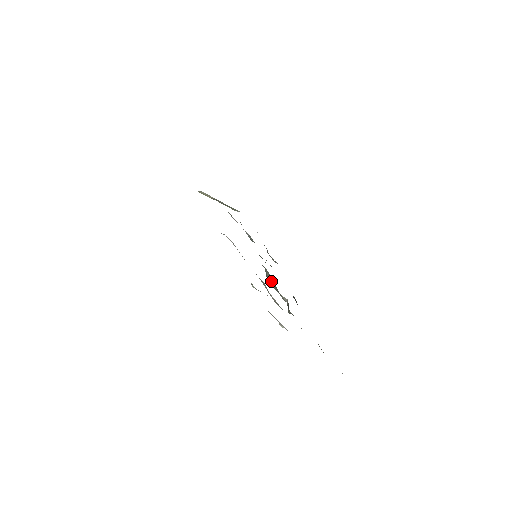
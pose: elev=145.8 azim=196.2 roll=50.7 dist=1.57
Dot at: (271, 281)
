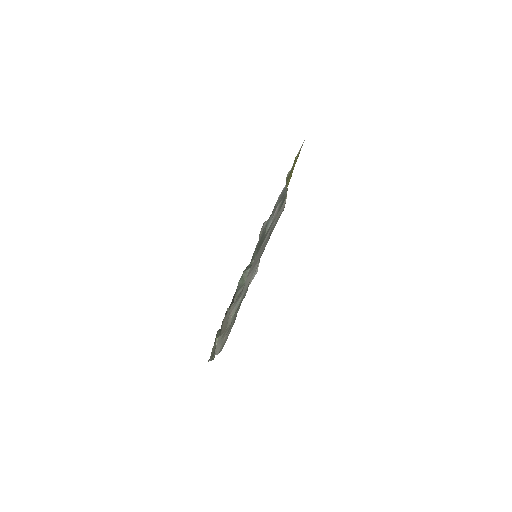
Dot at: (243, 279)
